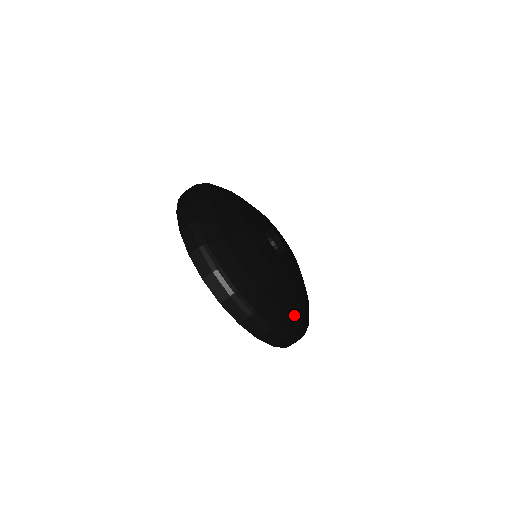
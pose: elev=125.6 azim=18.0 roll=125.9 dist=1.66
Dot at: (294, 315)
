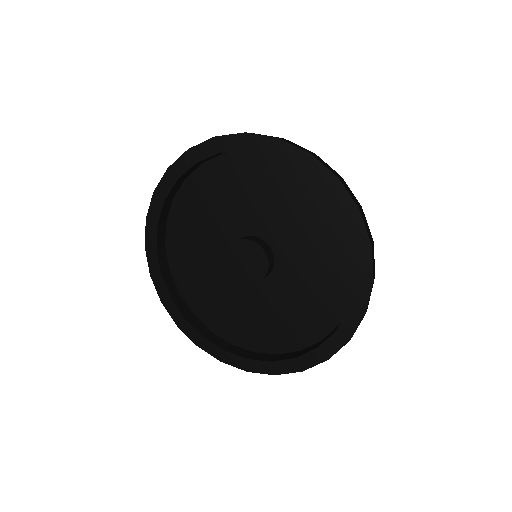
Dot at: occluded
